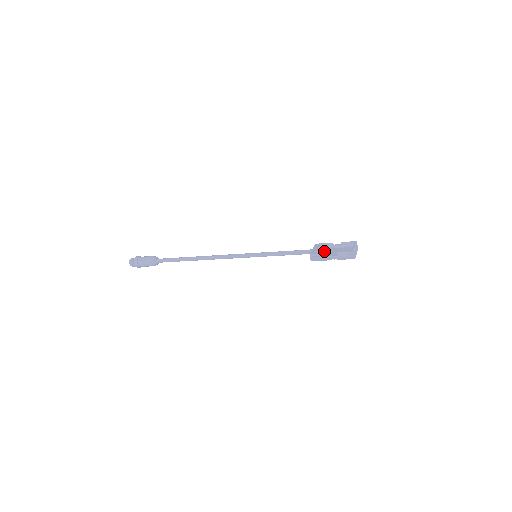
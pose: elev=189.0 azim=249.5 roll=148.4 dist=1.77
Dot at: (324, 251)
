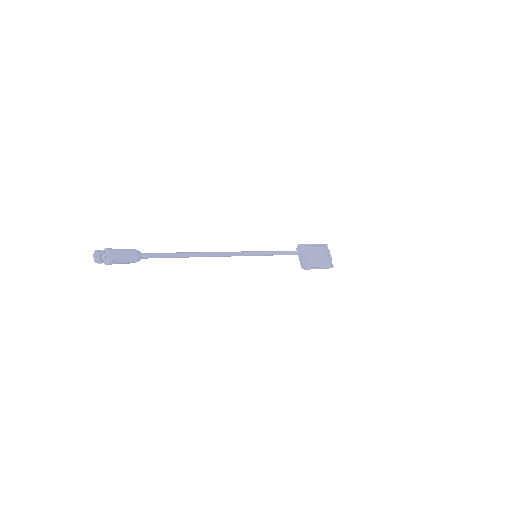
Dot at: occluded
